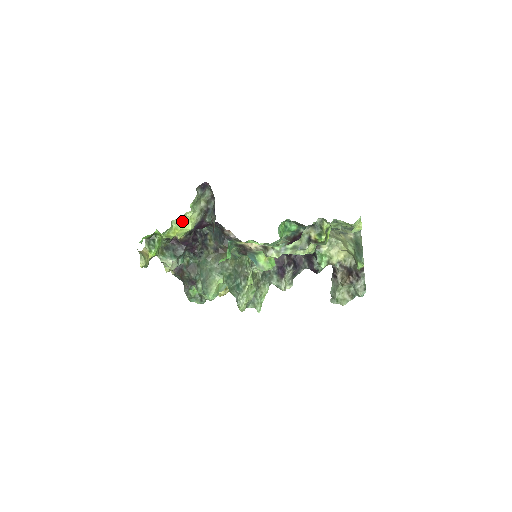
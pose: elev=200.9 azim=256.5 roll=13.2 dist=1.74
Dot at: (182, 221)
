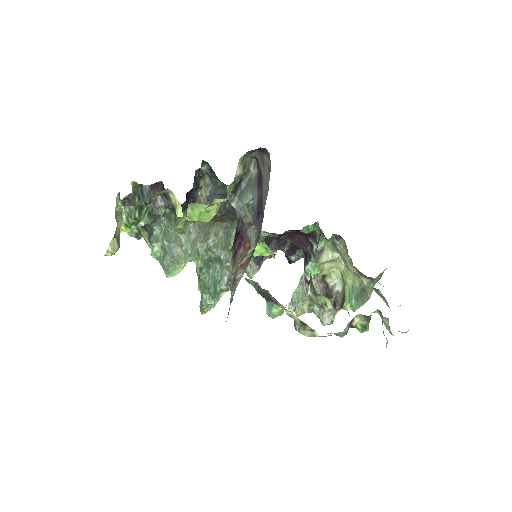
Dot at: (205, 208)
